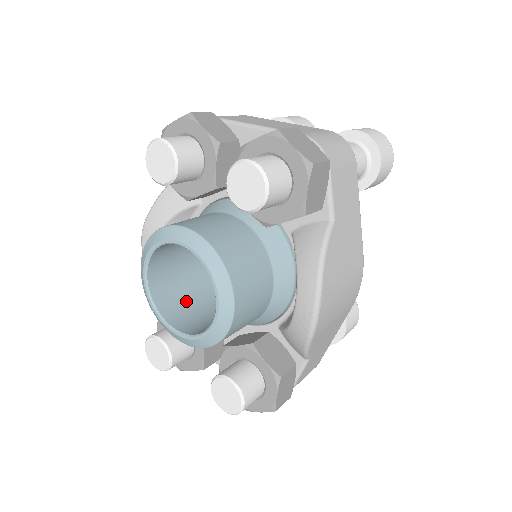
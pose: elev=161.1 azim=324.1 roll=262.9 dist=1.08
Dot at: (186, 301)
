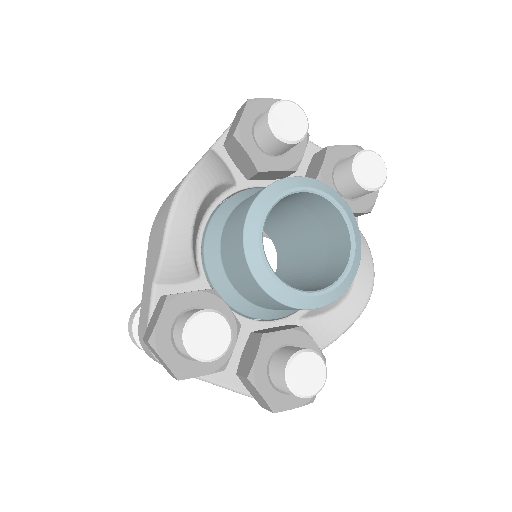
Dot at: occluded
